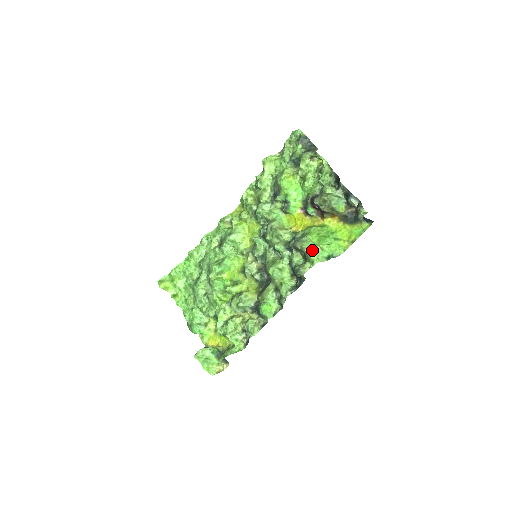
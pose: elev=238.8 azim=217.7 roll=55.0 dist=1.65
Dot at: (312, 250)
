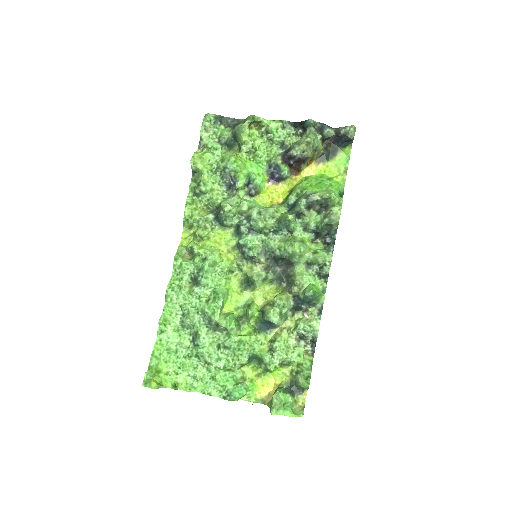
Dot at: (332, 192)
